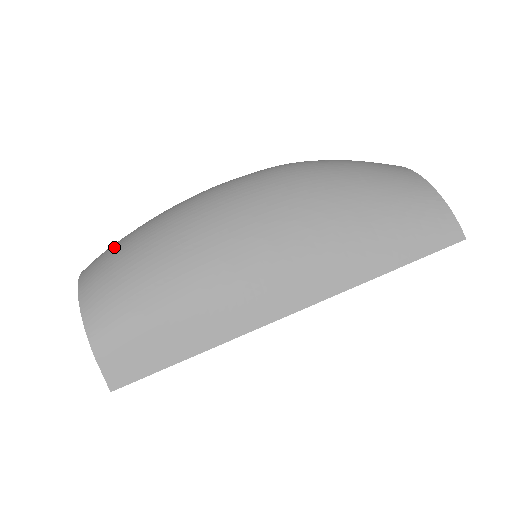
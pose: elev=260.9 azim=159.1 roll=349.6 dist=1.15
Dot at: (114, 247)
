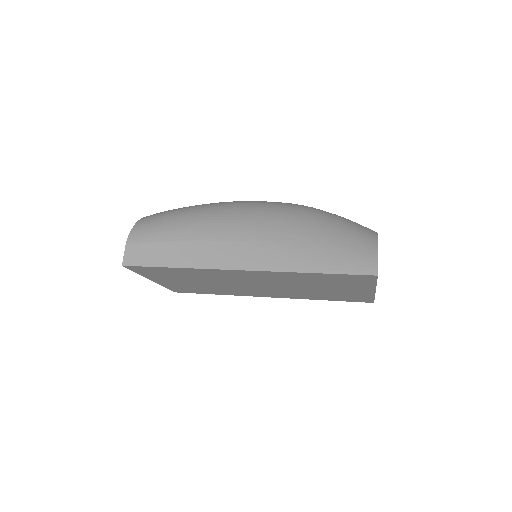
Dot at: occluded
